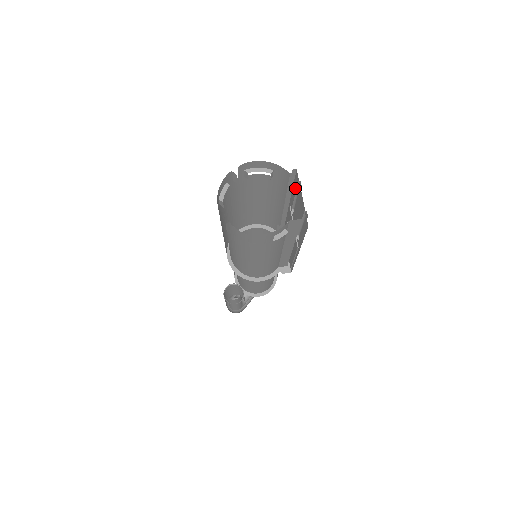
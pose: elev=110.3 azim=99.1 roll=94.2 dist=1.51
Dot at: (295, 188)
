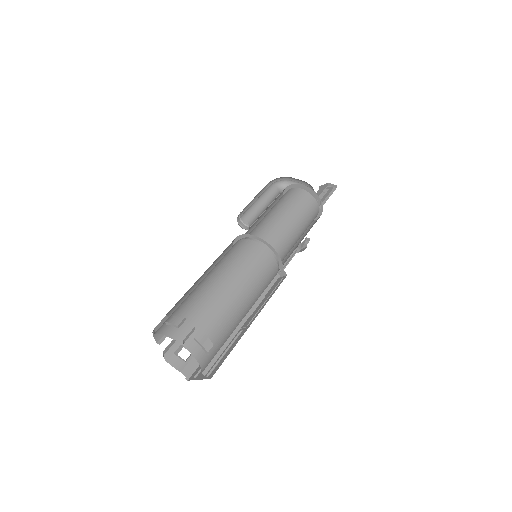
Dot at: (221, 360)
